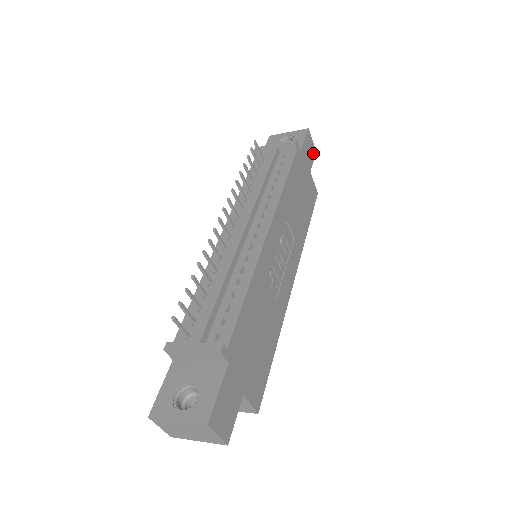
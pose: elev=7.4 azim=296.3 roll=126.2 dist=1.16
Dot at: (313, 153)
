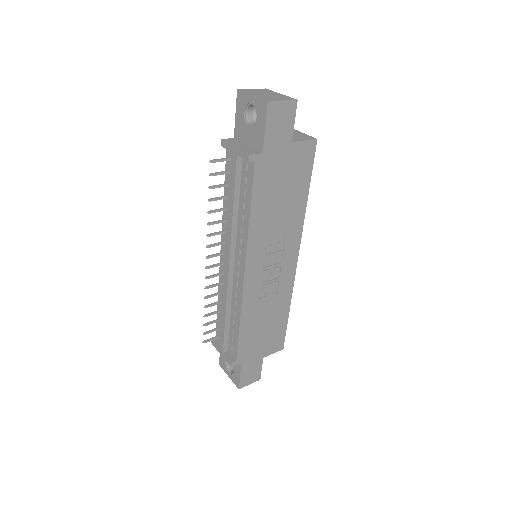
Dot at: (291, 112)
